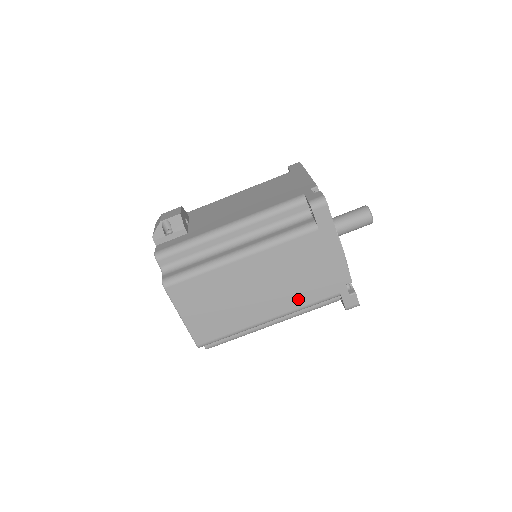
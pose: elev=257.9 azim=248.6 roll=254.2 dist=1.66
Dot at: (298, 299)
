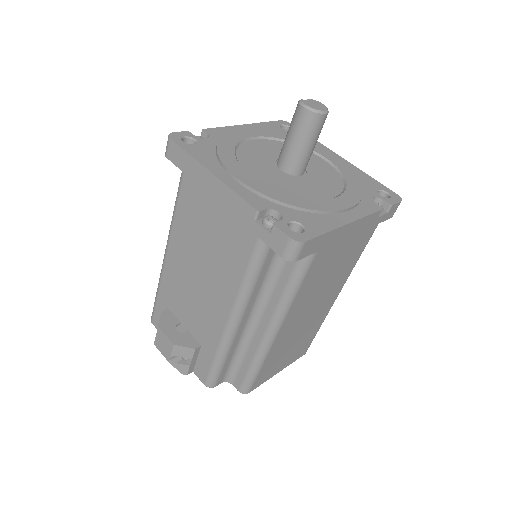
Dot at: (347, 269)
